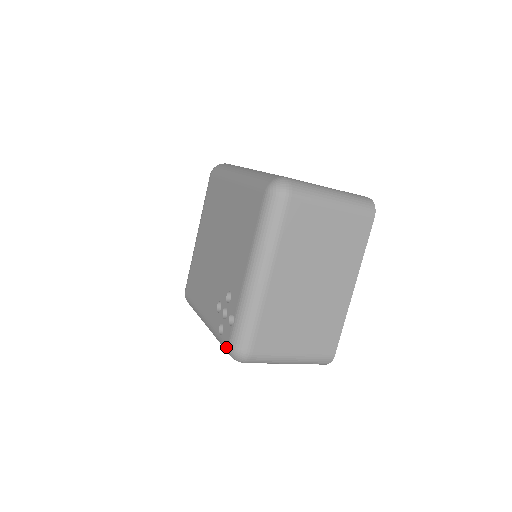
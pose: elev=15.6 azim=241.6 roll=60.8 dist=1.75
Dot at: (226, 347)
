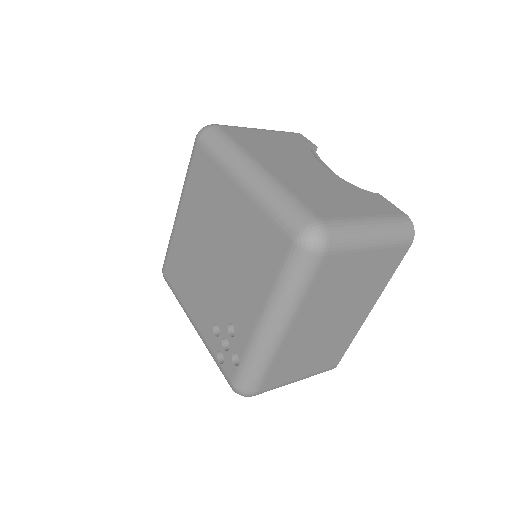
Dot at: (228, 382)
